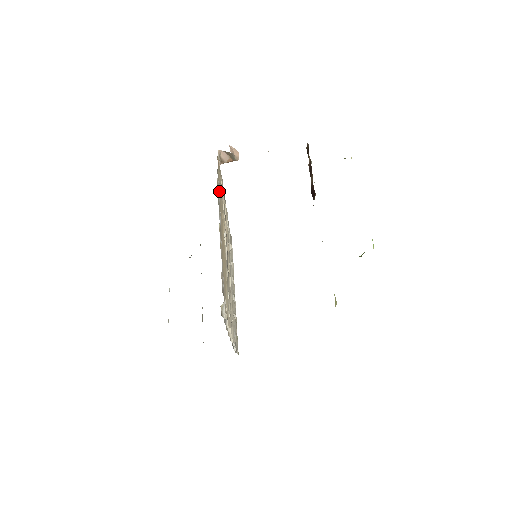
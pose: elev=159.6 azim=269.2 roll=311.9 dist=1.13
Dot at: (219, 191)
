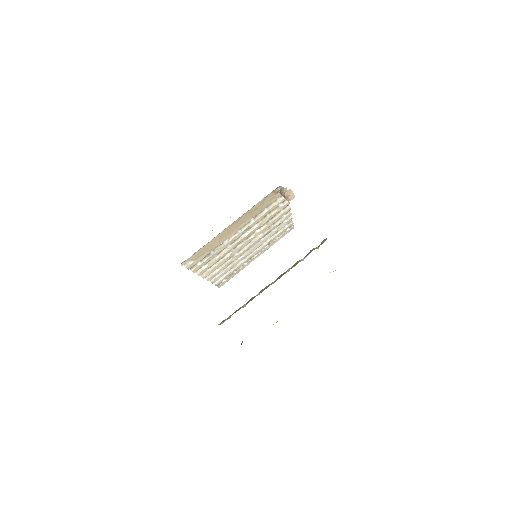
Dot at: (253, 207)
